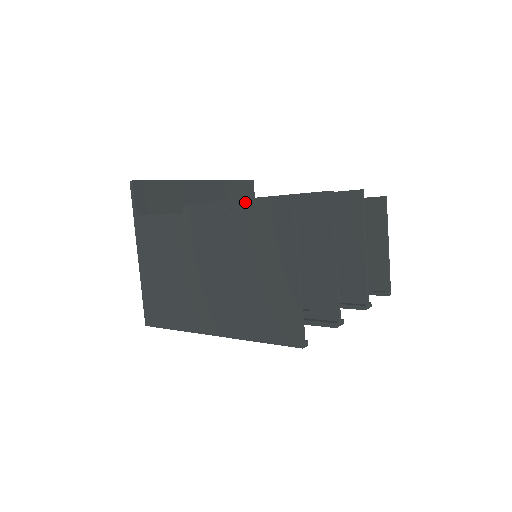
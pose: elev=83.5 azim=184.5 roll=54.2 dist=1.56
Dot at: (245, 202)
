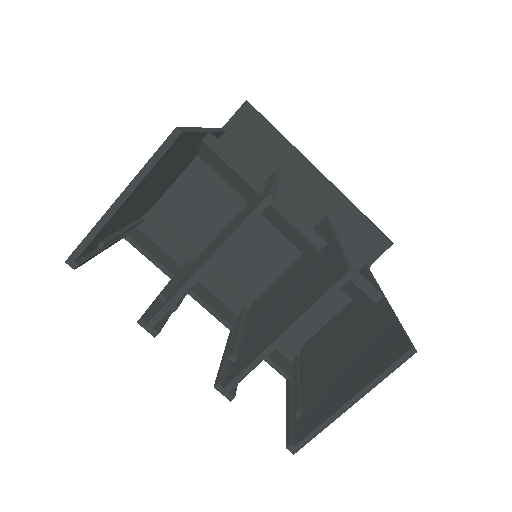
Dot at: (271, 180)
